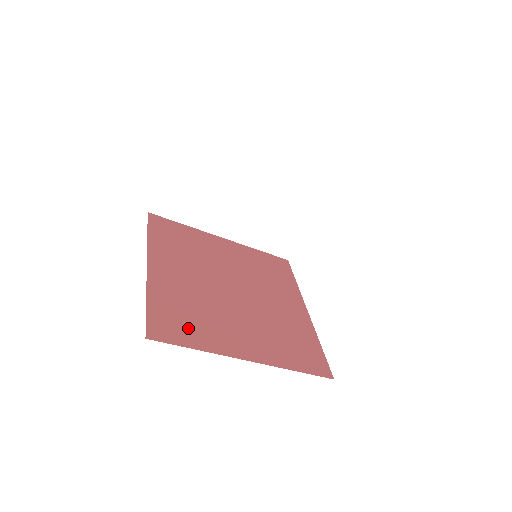
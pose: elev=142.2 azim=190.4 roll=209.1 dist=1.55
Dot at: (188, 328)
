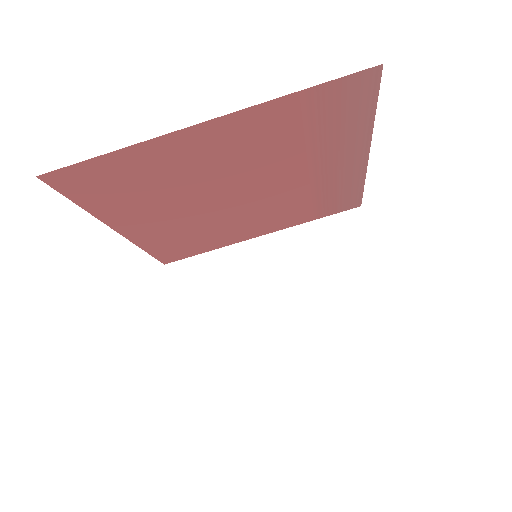
Dot at: occluded
